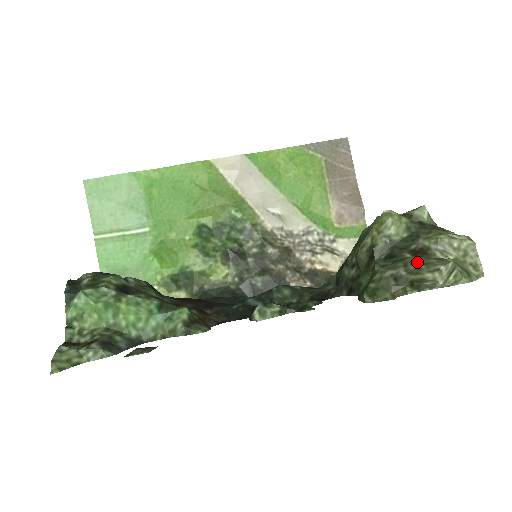
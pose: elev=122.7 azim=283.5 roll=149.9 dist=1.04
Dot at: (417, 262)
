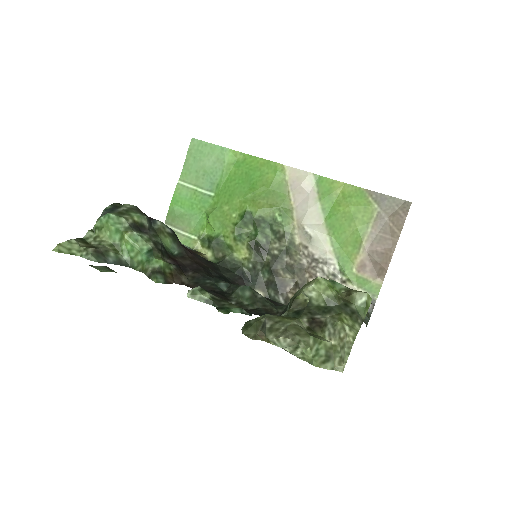
Dot at: (285, 325)
